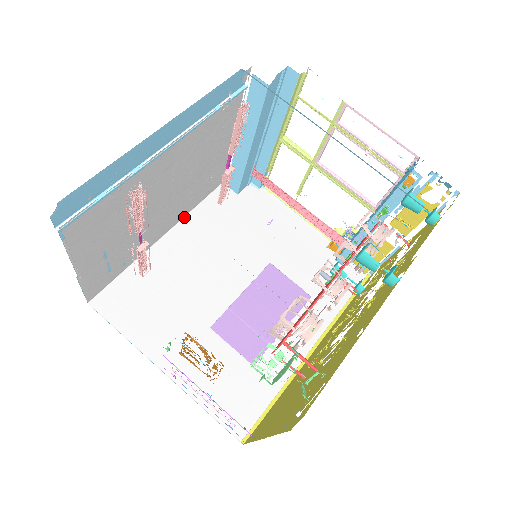
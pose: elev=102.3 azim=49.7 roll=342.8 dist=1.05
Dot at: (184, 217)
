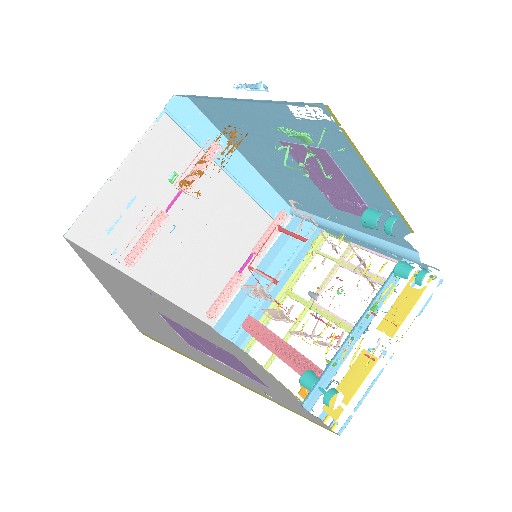
Dot at: (171, 302)
